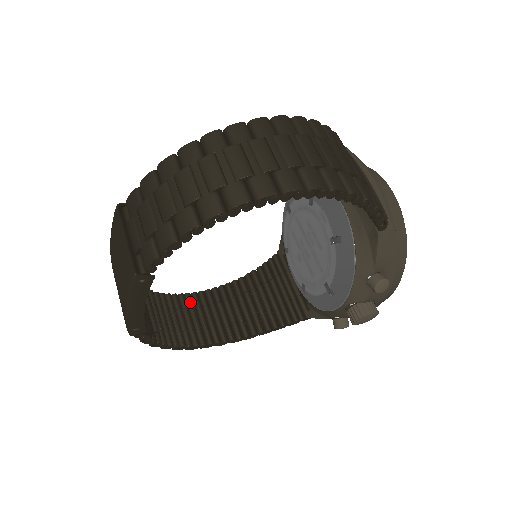
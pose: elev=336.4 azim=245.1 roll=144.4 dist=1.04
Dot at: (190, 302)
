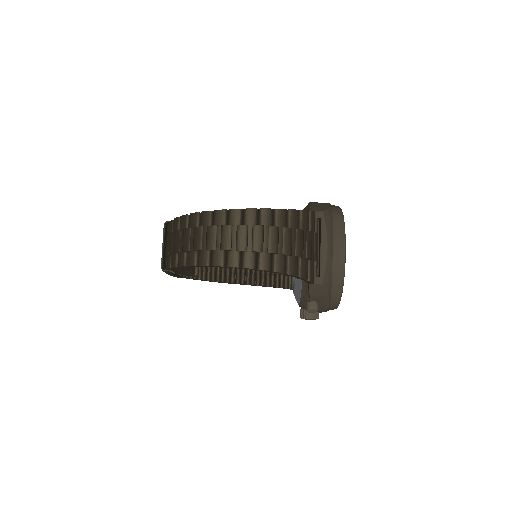
Dot at: occluded
